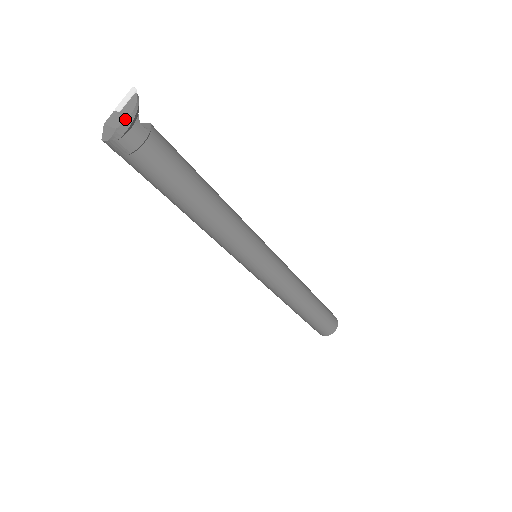
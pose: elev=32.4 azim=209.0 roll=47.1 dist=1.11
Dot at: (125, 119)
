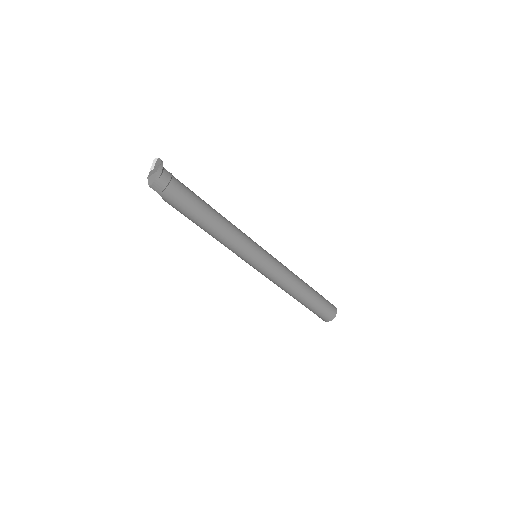
Dot at: (159, 166)
